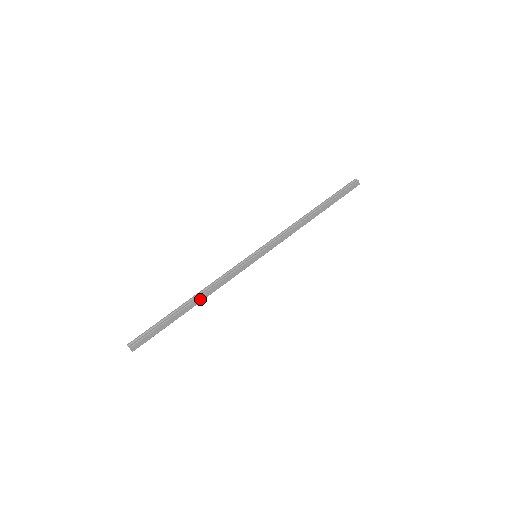
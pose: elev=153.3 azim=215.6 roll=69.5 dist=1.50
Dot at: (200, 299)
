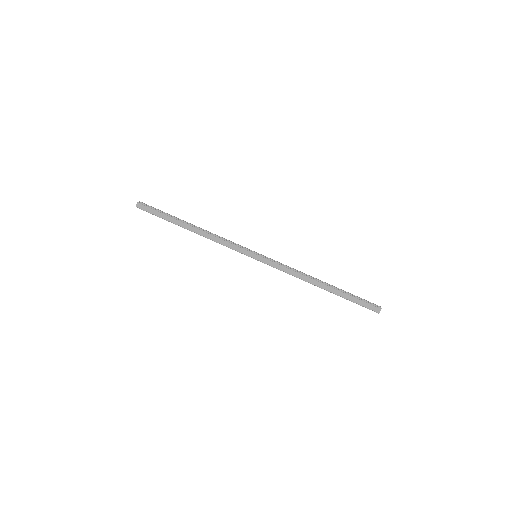
Dot at: (198, 231)
